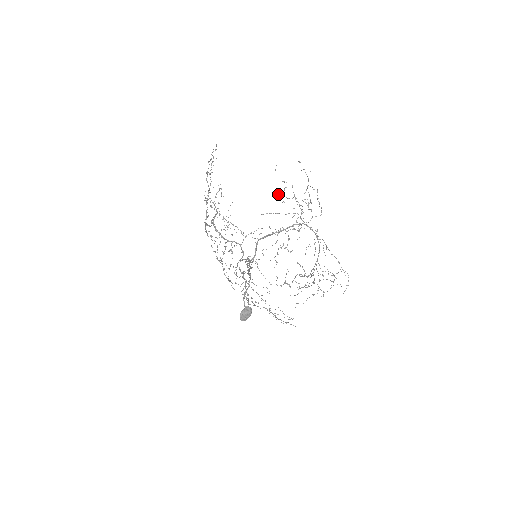
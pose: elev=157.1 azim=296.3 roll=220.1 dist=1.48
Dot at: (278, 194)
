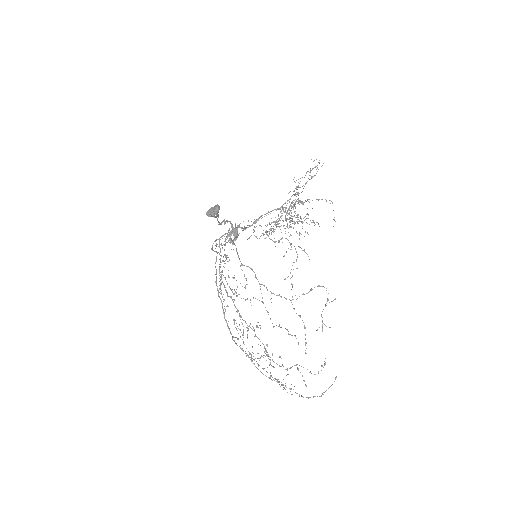
Dot at: (269, 224)
